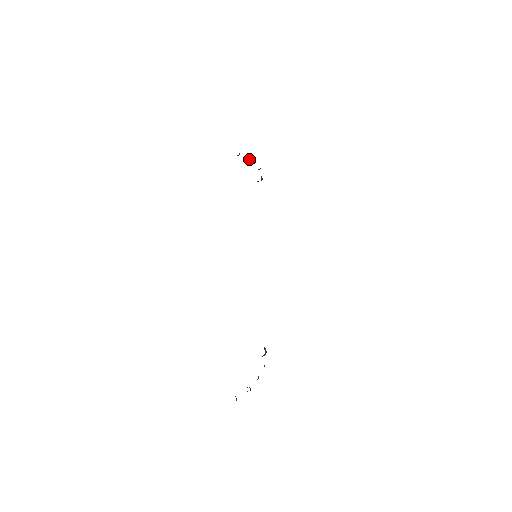
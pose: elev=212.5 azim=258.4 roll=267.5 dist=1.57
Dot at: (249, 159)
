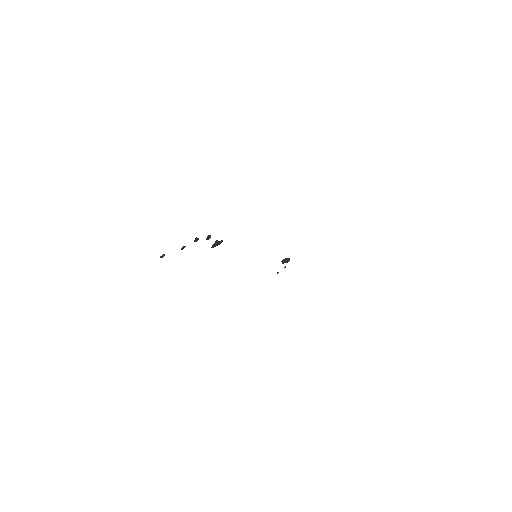
Dot at: (285, 267)
